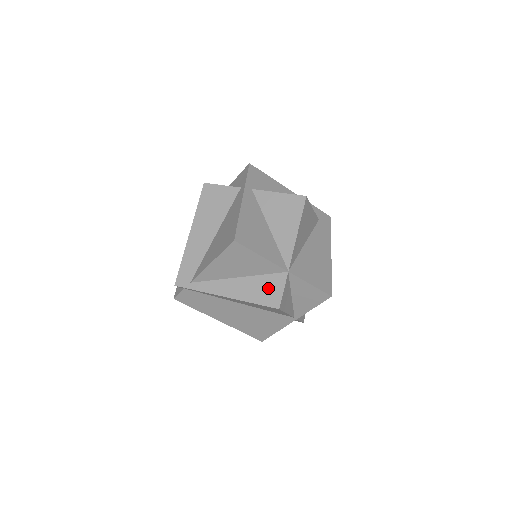
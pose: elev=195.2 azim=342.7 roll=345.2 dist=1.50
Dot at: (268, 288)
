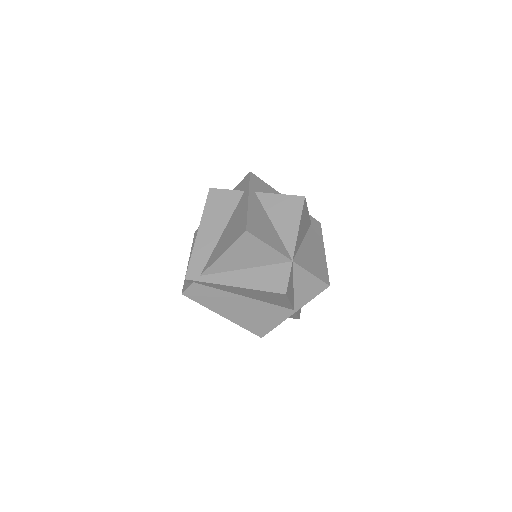
Dot at: (275, 276)
